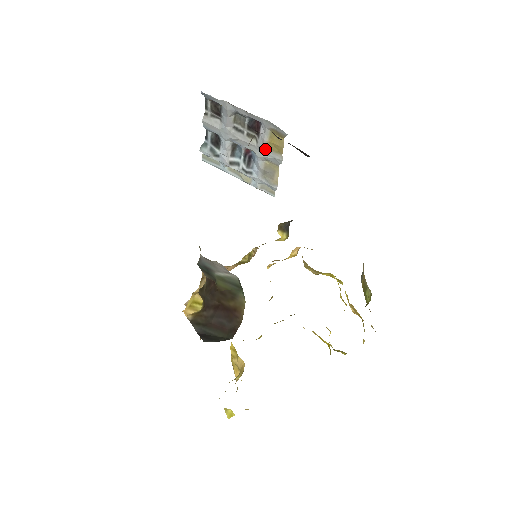
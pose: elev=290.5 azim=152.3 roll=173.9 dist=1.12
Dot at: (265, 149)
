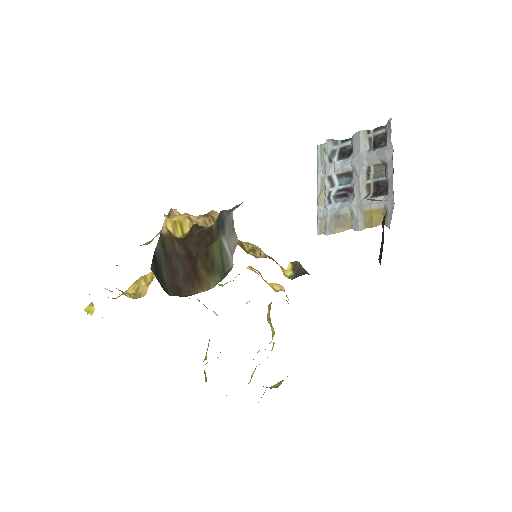
Dot at: (362, 209)
